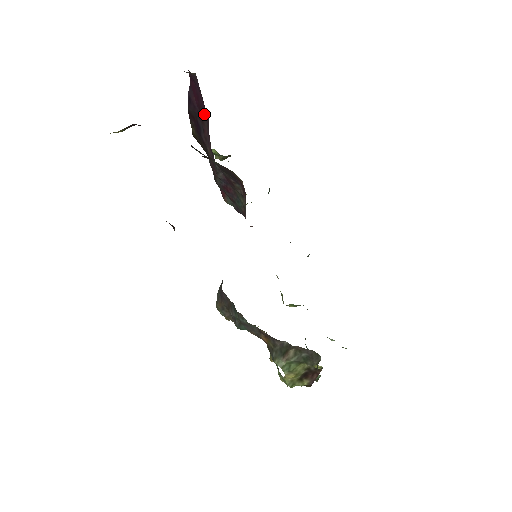
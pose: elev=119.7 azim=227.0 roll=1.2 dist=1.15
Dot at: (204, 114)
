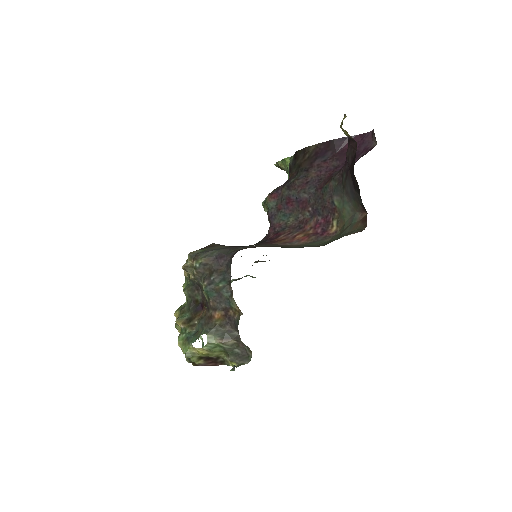
Dot at: (343, 159)
